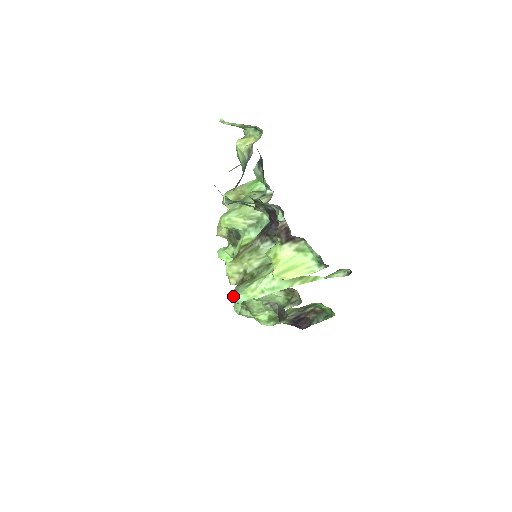
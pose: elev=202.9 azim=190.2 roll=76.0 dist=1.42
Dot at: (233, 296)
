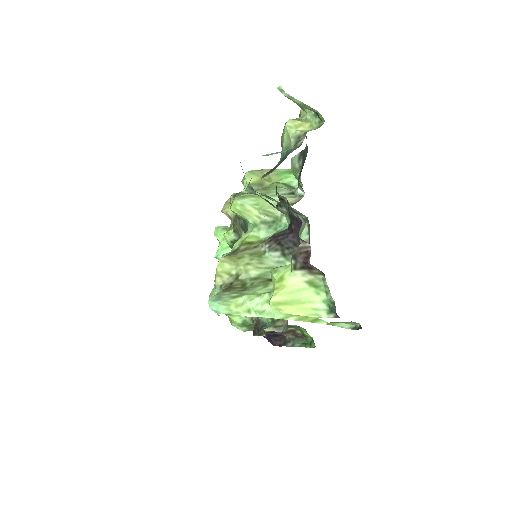
Dot at: (212, 302)
